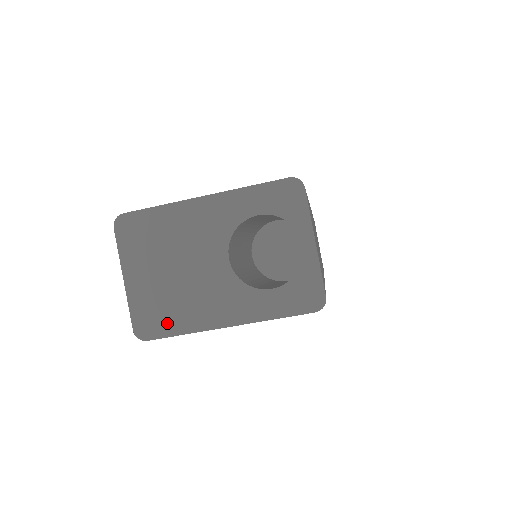
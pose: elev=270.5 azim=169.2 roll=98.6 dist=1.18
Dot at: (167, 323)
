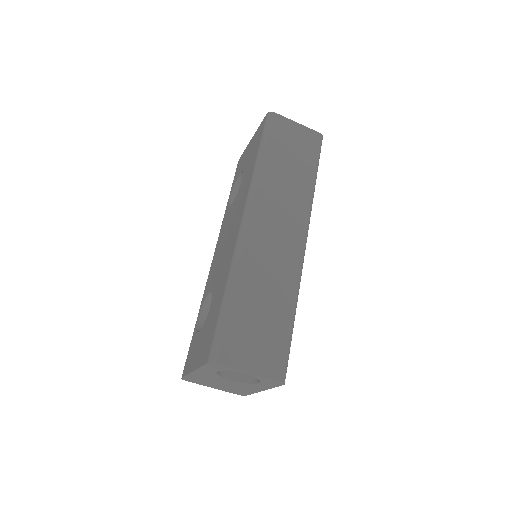
Dot at: (244, 393)
